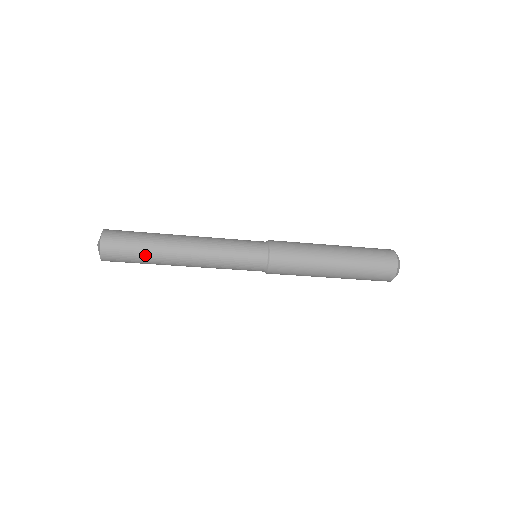
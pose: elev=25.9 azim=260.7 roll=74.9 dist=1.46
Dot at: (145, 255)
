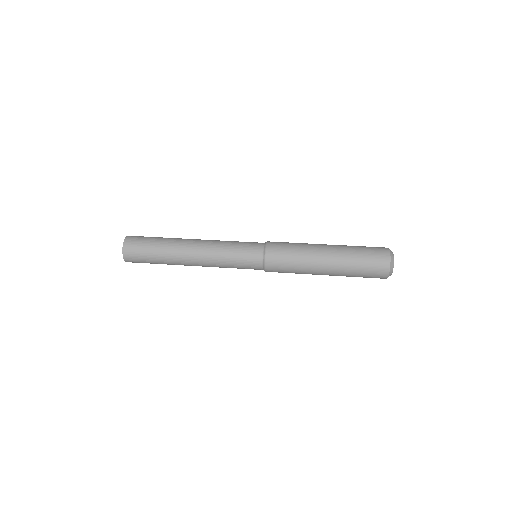
Dot at: (159, 260)
